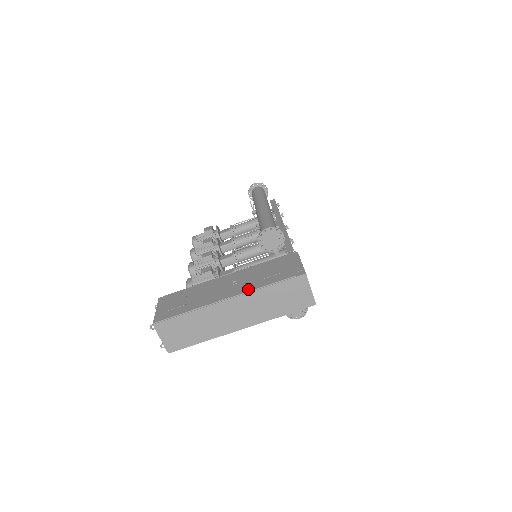
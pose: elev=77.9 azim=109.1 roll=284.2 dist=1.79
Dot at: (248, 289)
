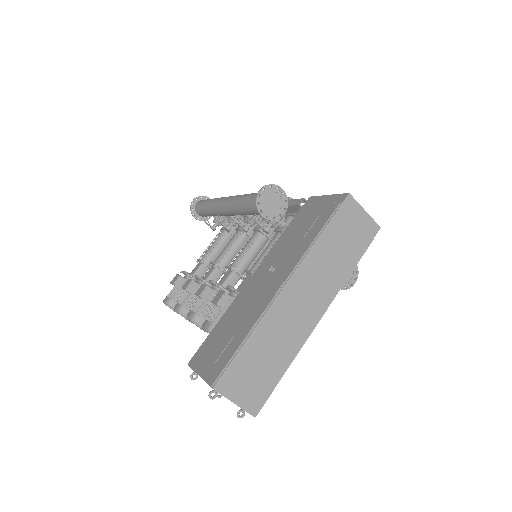
Dot at: (298, 257)
